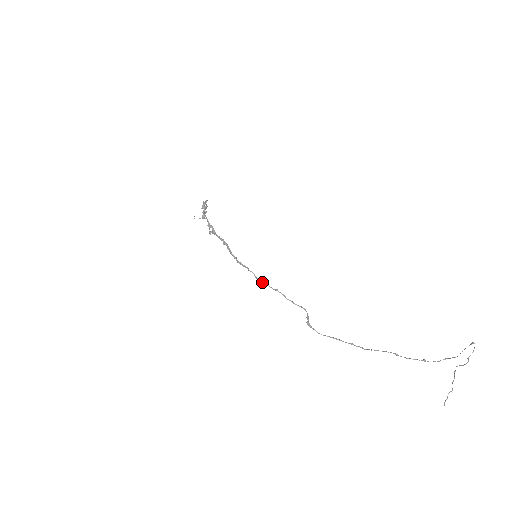
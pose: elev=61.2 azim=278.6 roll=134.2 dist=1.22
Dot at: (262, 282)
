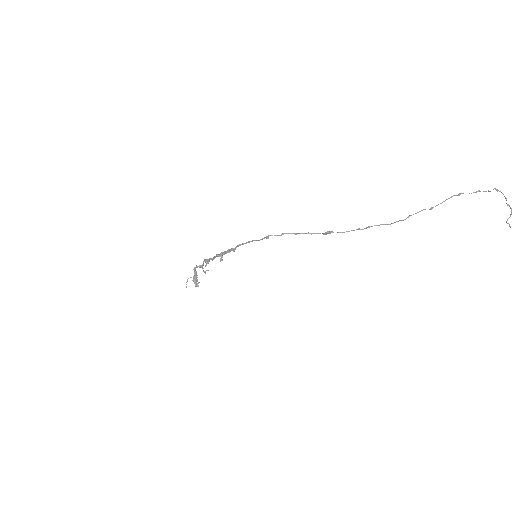
Dot at: (266, 236)
